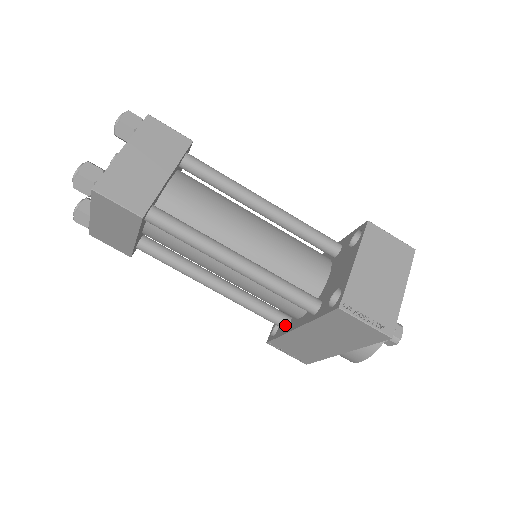
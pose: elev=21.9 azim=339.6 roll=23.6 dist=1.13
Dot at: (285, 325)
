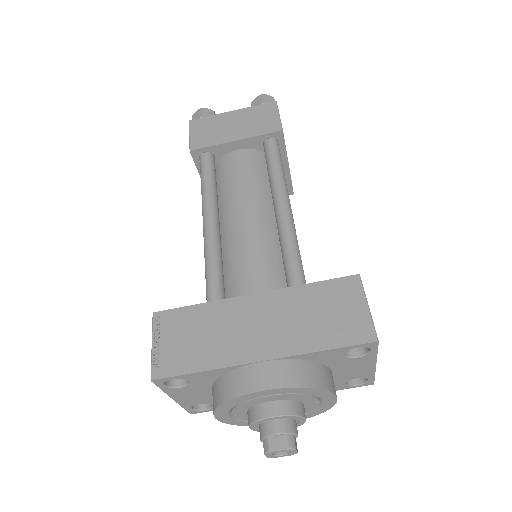
Dot at: occluded
